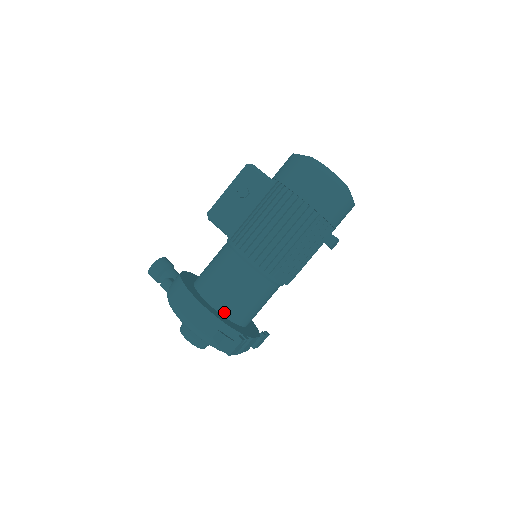
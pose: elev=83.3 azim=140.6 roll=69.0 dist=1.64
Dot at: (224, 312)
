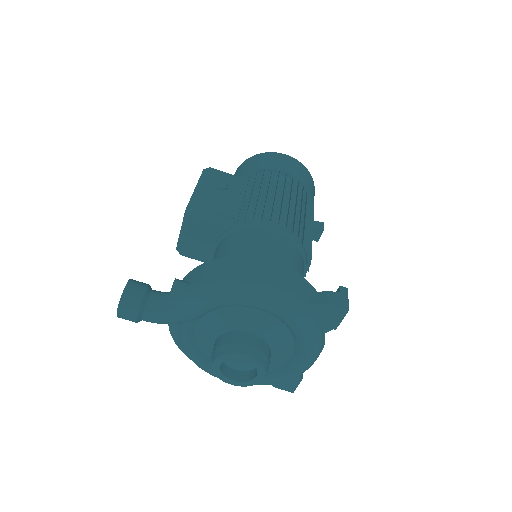
Dot at: occluded
